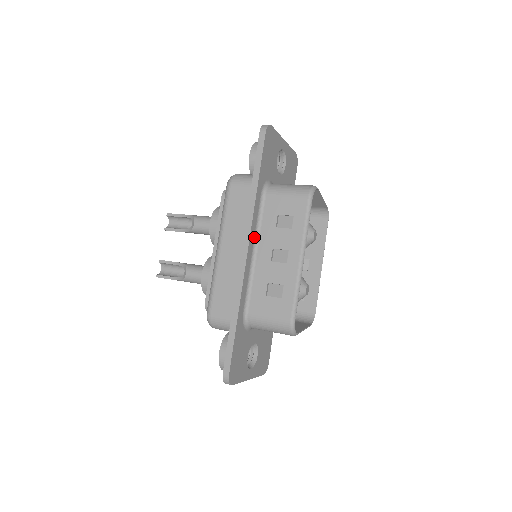
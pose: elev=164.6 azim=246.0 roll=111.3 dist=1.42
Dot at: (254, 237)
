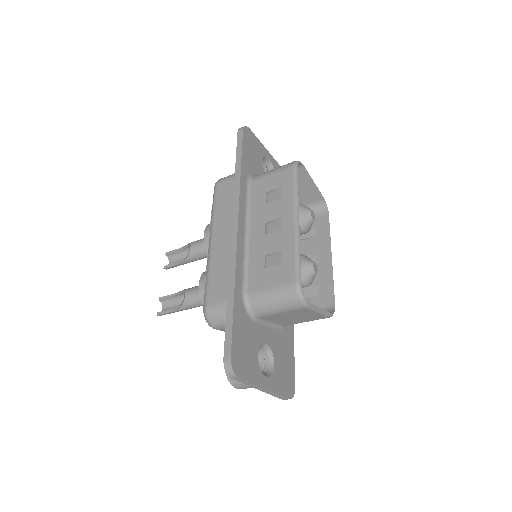
Dot at: (245, 218)
